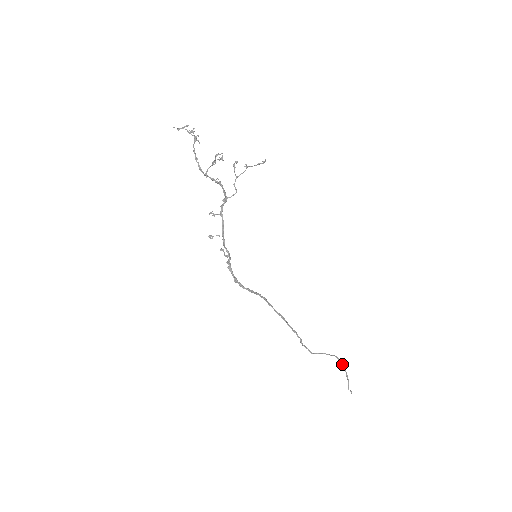
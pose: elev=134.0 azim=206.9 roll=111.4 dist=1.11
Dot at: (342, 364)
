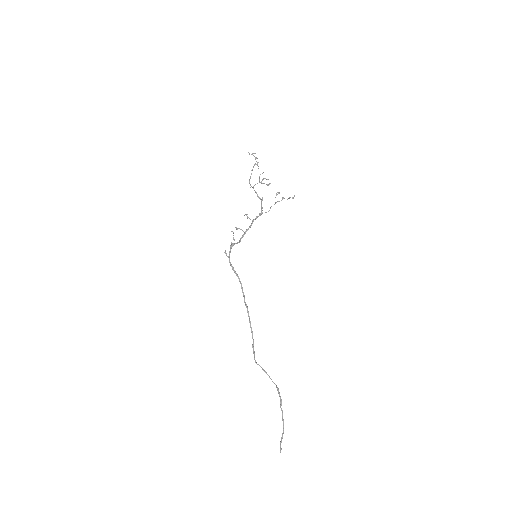
Dot at: (280, 402)
